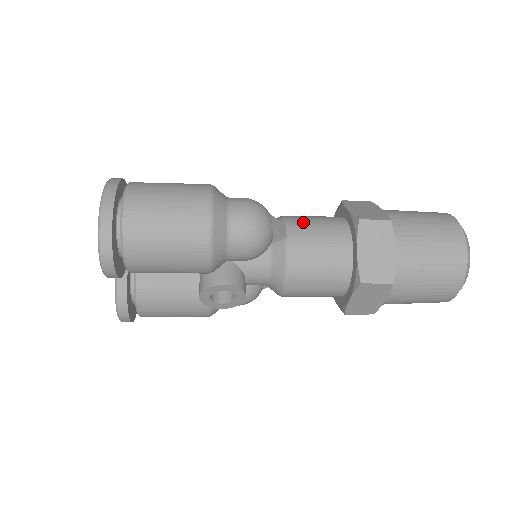
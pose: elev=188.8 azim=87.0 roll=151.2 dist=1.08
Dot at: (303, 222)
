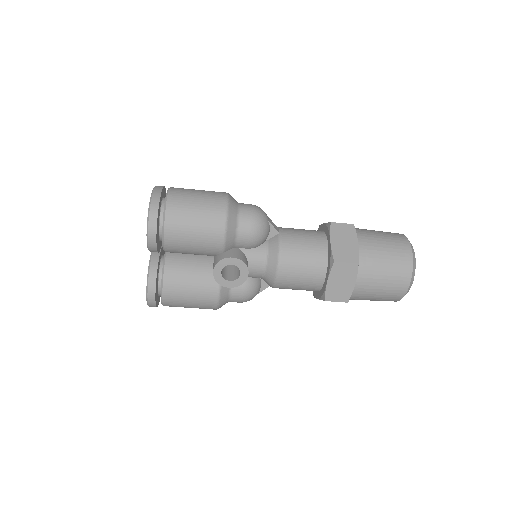
Dot at: (291, 228)
